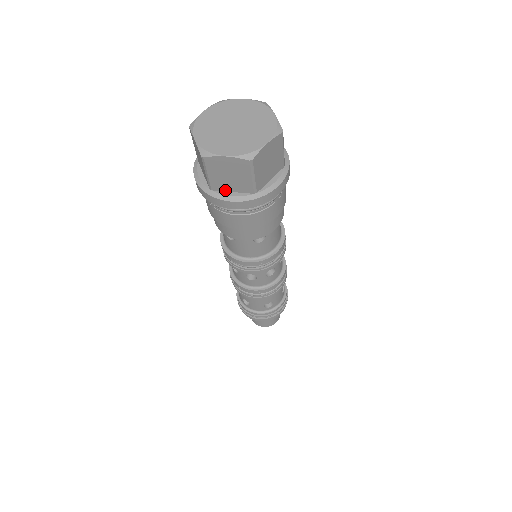
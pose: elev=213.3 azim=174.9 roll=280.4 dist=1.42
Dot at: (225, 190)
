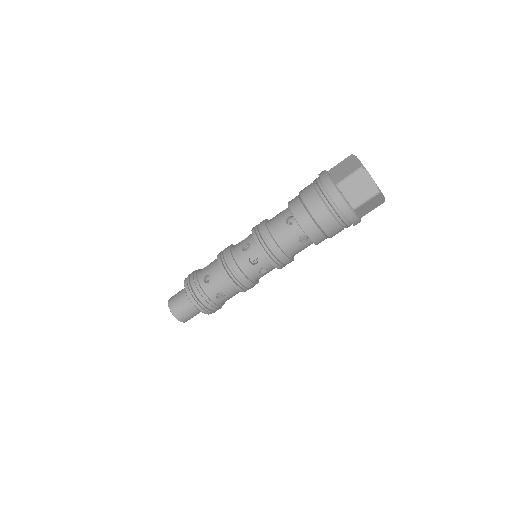
Dot at: (343, 193)
